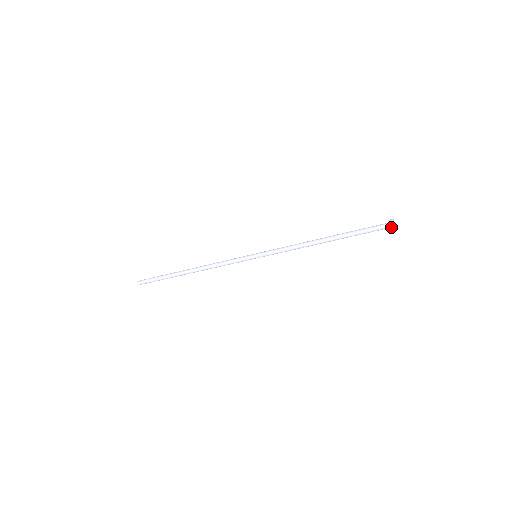
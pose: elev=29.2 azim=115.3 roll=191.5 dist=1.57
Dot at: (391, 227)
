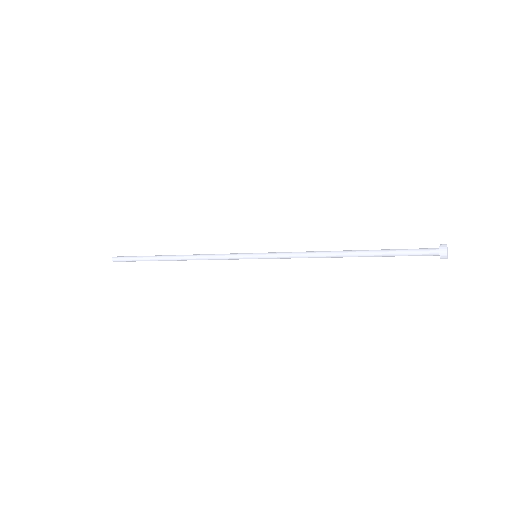
Dot at: occluded
